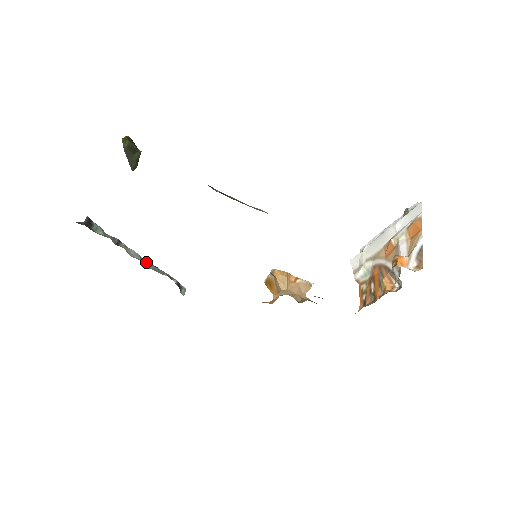
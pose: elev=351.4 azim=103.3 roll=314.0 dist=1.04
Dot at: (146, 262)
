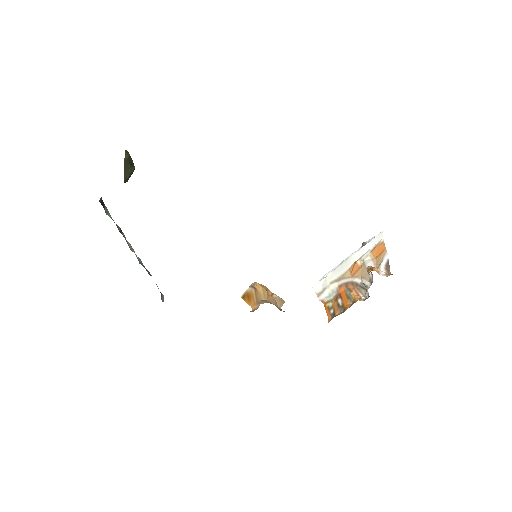
Dot at: (139, 259)
